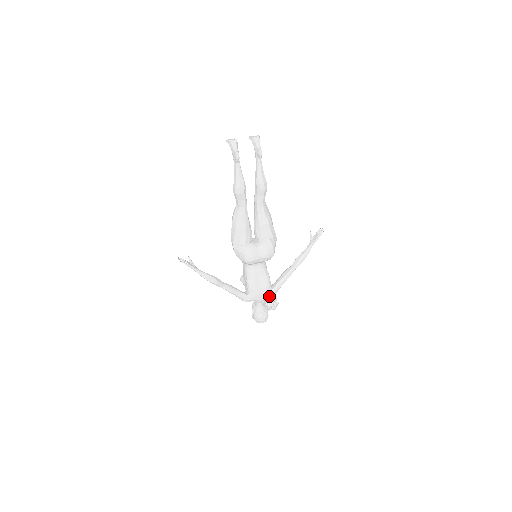
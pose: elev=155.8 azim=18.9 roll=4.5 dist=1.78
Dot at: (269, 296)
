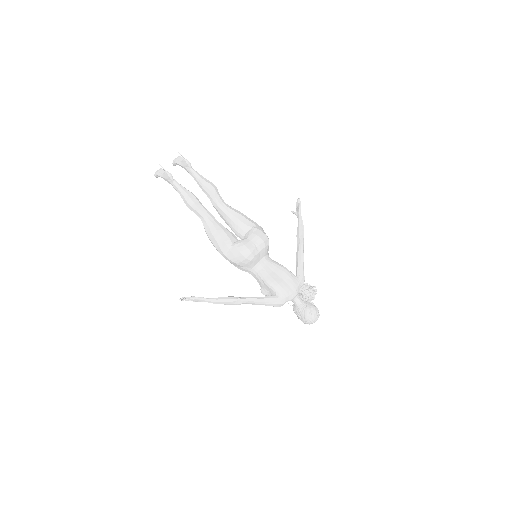
Dot at: (299, 285)
